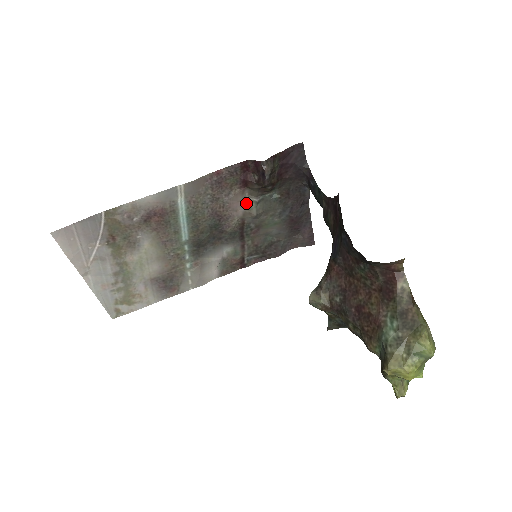
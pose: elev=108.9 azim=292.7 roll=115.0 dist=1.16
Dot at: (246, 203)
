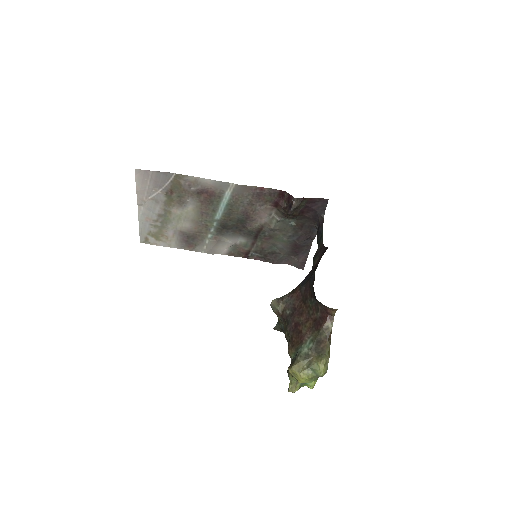
Dot at: (270, 217)
